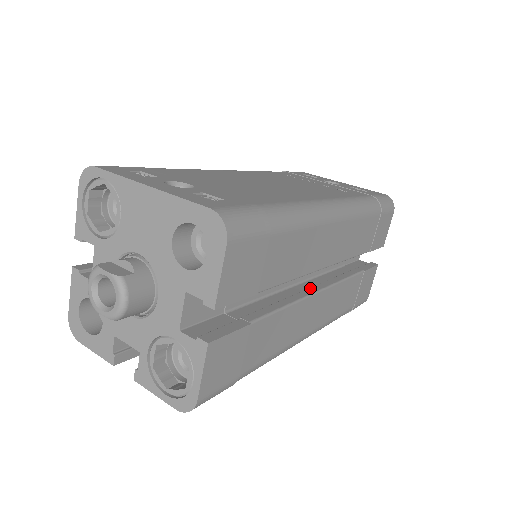
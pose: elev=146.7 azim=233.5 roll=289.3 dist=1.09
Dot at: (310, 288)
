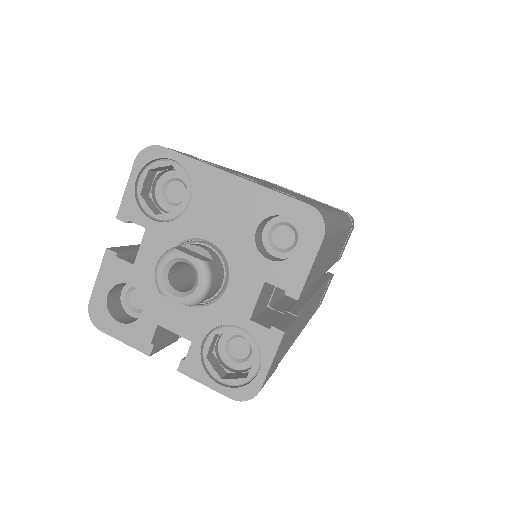
Dot at: (310, 290)
